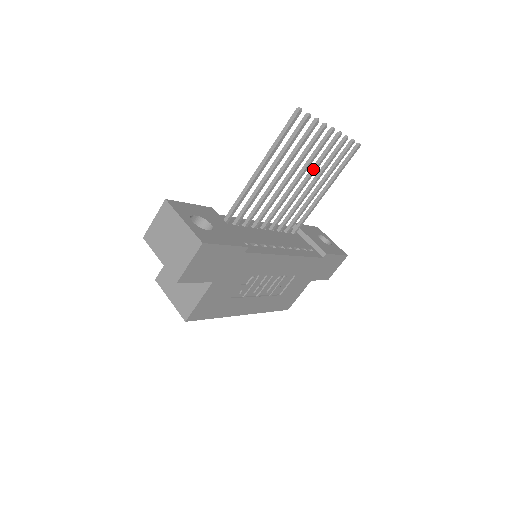
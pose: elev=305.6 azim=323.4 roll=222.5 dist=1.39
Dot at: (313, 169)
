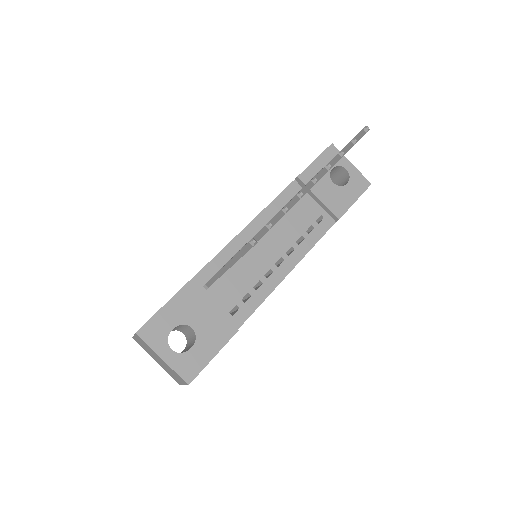
Dot at: occluded
